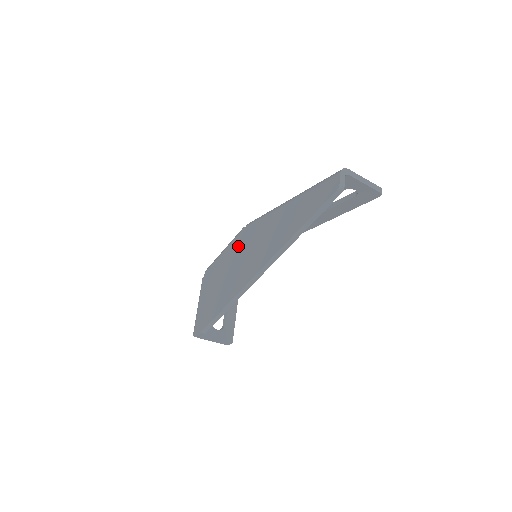
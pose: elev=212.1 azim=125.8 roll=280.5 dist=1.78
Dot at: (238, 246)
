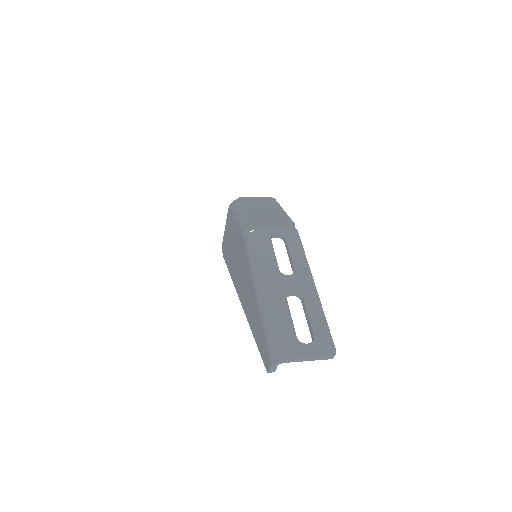
Dot at: (239, 244)
